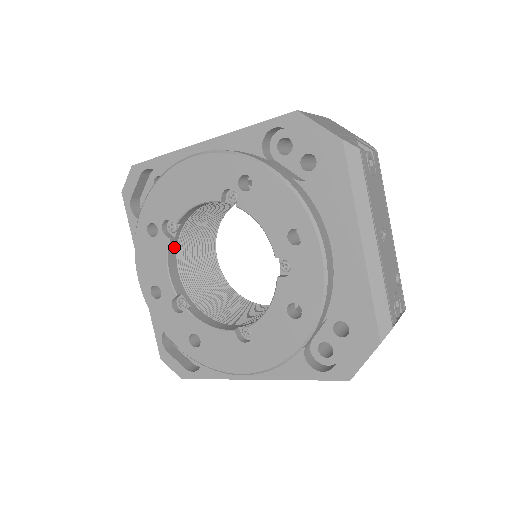
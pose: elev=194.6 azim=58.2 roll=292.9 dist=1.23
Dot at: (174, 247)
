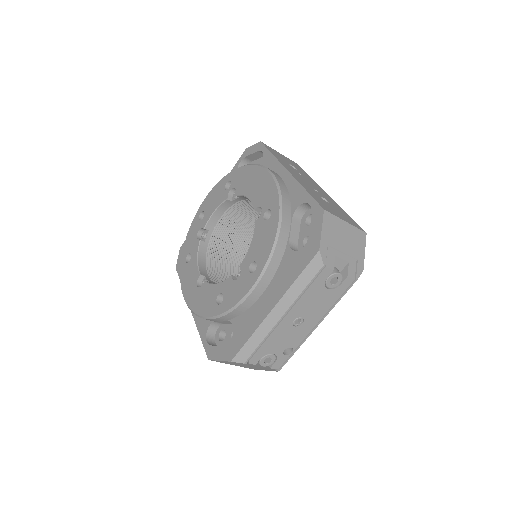
Dot at: (228, 205)
